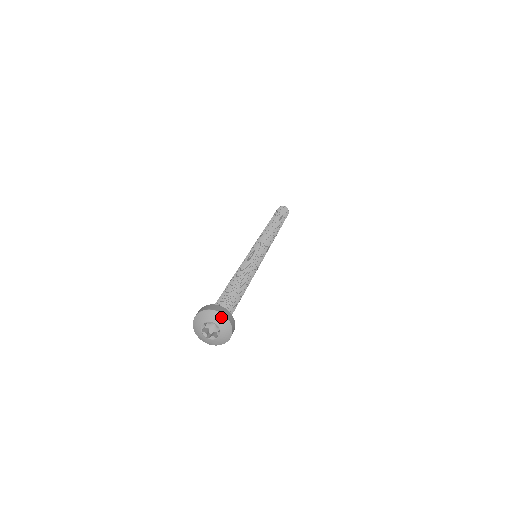
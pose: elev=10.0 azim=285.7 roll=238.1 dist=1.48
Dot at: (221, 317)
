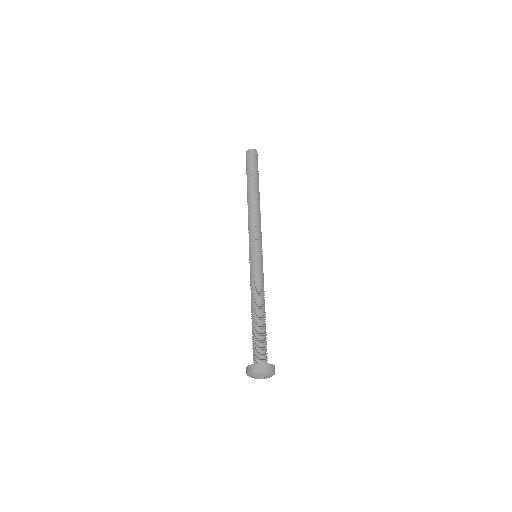
Dot at: (271, 373)
